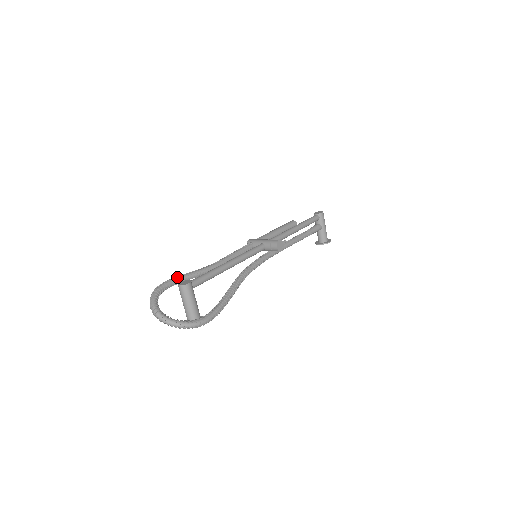
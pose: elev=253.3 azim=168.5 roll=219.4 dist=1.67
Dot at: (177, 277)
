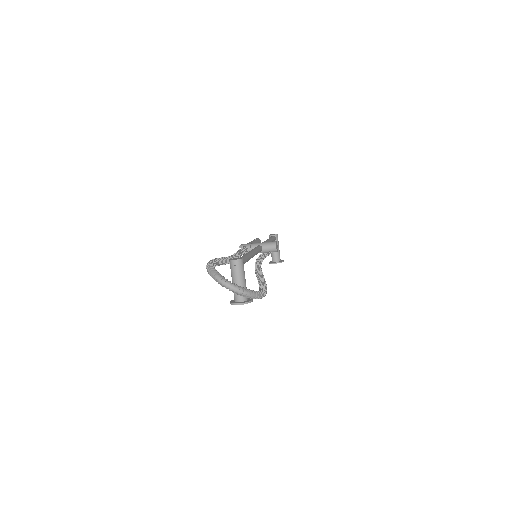
Dot at: (217, 259)
